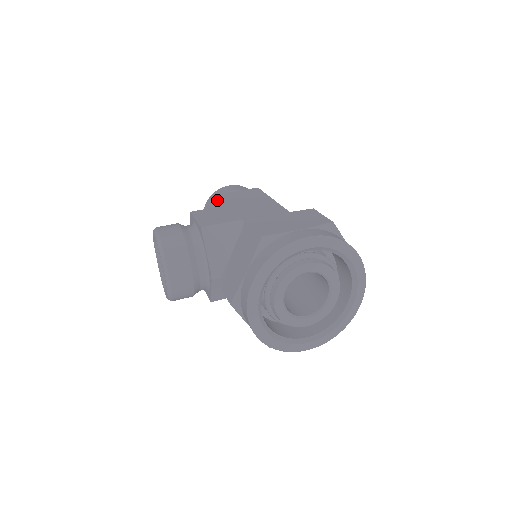
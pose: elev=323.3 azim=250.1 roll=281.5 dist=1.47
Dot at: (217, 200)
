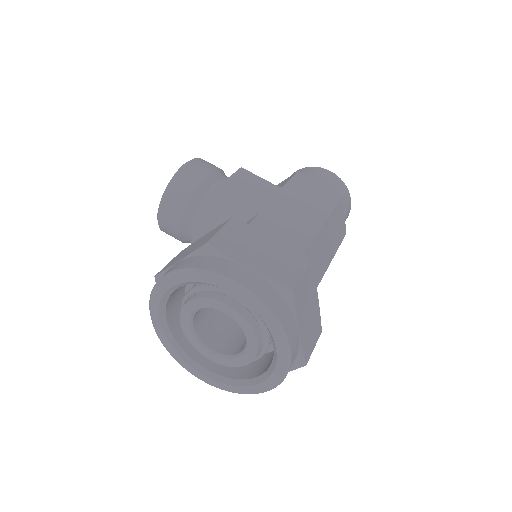
Dot at: (291, 175)
